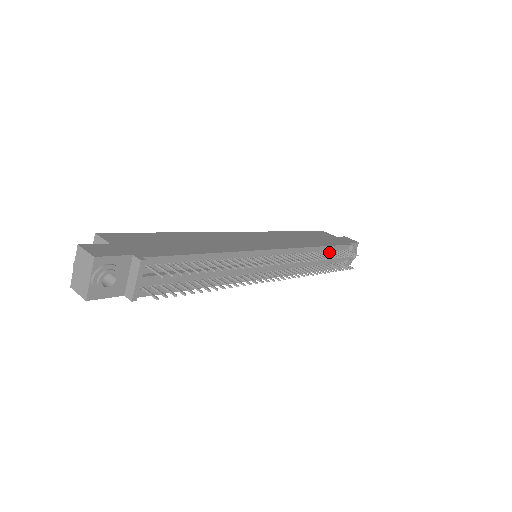
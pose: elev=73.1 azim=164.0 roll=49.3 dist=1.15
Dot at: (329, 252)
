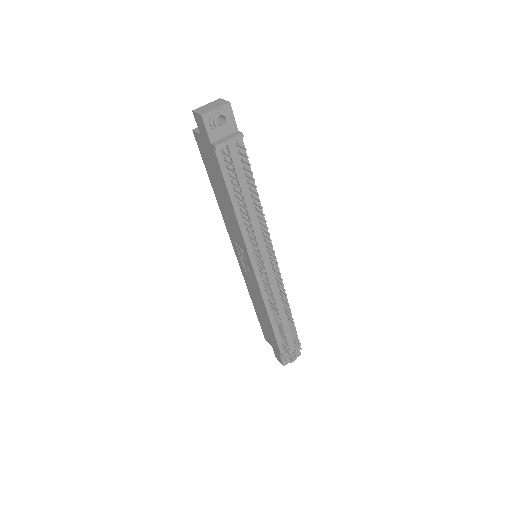
Dot at: (288, 321)
